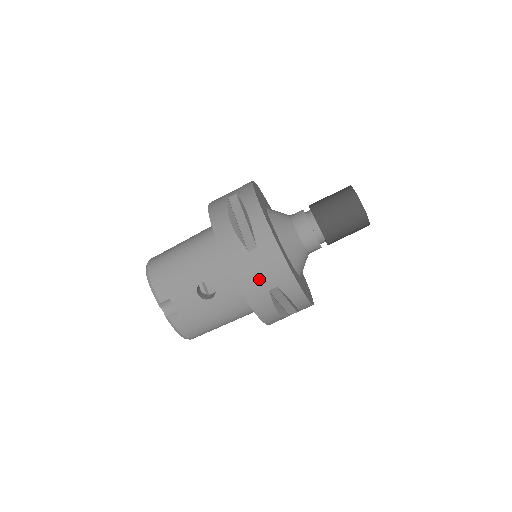
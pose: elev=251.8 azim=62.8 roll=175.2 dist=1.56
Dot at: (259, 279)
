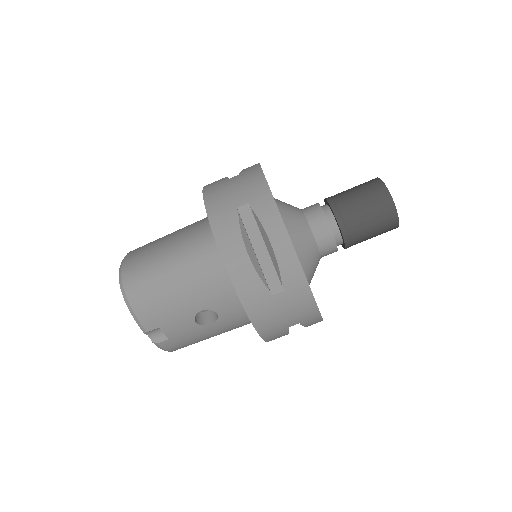
Dot at: (281, 320)
